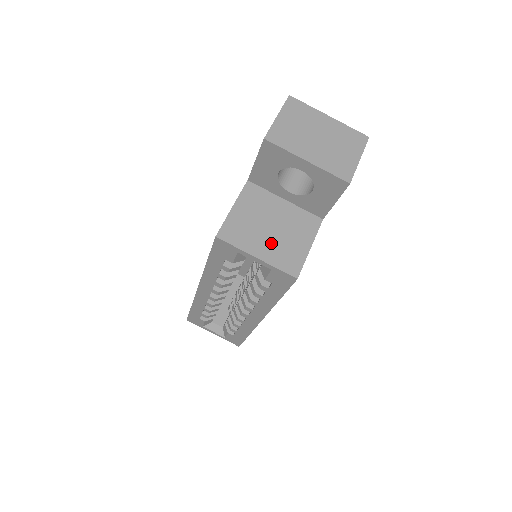
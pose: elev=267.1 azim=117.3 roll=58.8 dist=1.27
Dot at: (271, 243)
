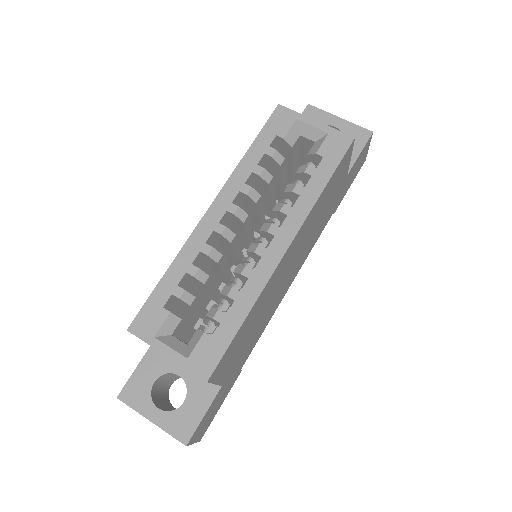
Dot at: occluded
